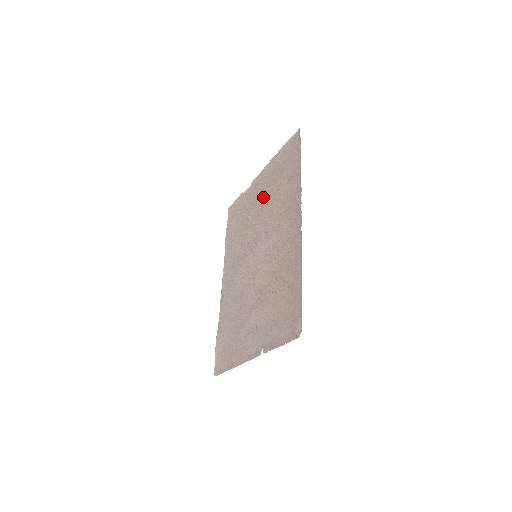
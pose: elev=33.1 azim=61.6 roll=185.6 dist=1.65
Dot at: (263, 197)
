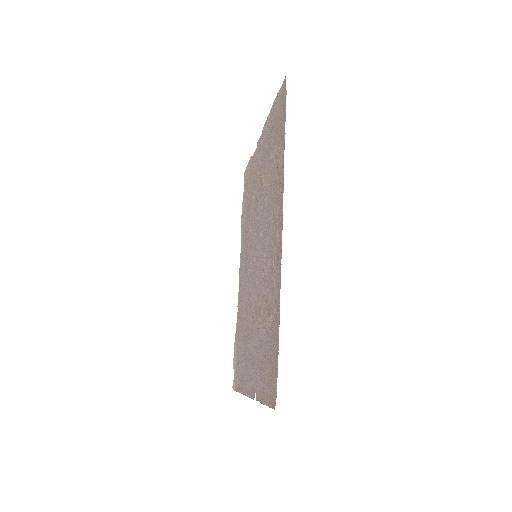
Dot at: (262, 172)
